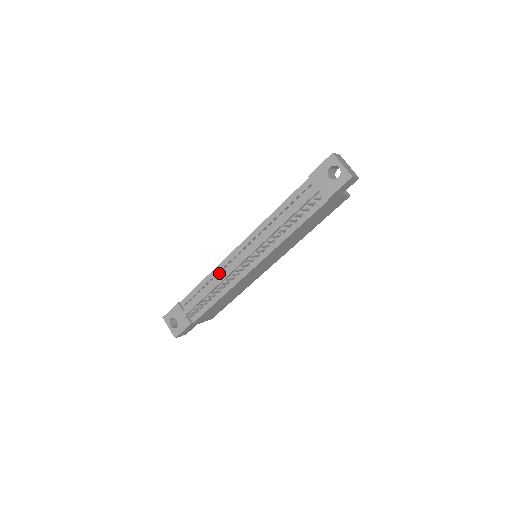
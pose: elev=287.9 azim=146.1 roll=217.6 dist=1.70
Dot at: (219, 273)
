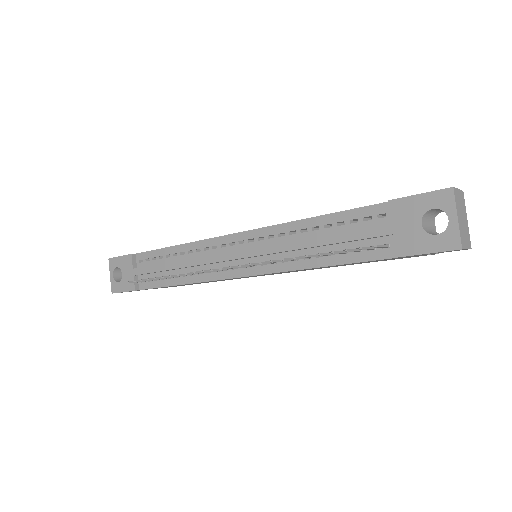
Dot at: (195, 252)
